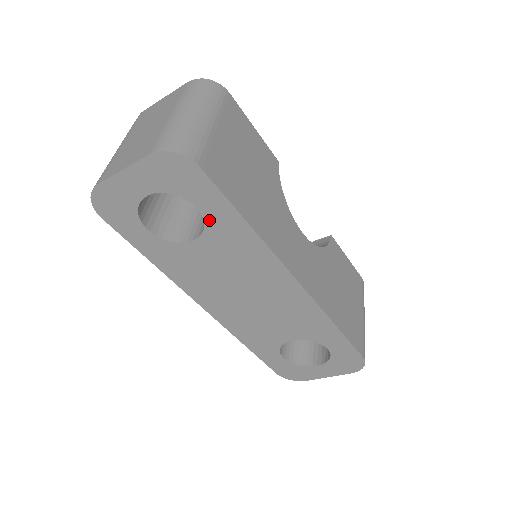
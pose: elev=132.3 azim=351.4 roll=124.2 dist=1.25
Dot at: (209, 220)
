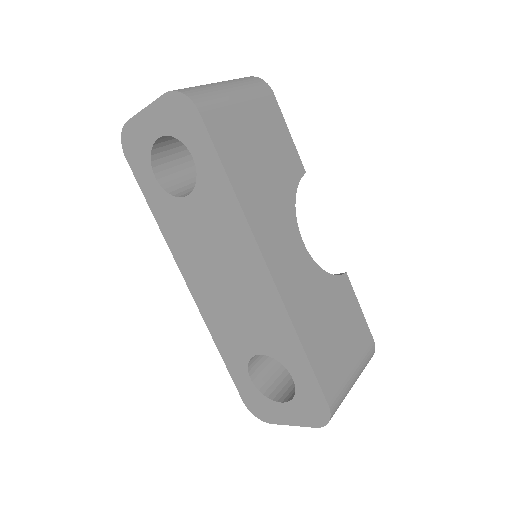
Dot at: (201, 173)
